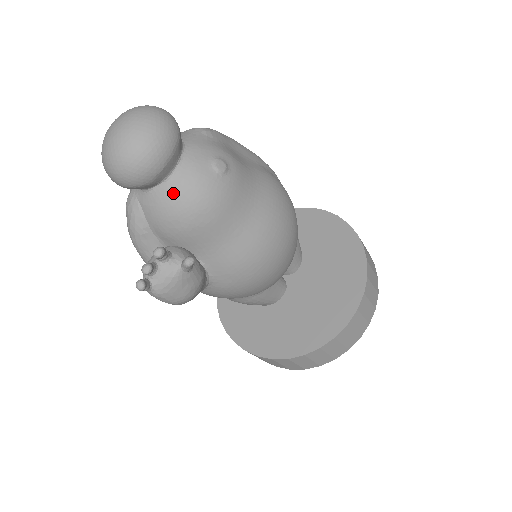
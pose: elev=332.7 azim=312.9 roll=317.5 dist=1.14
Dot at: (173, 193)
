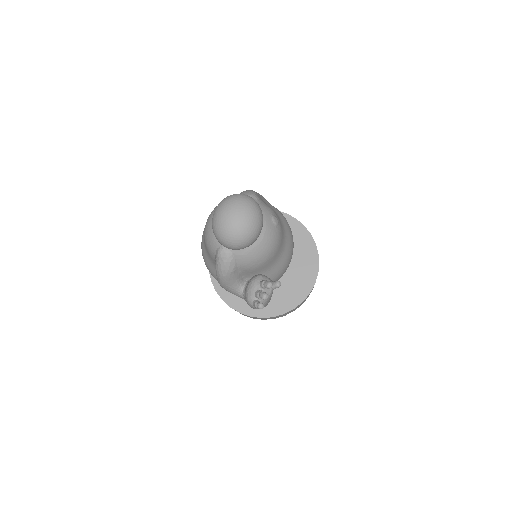
Dot at: (259, 245)
